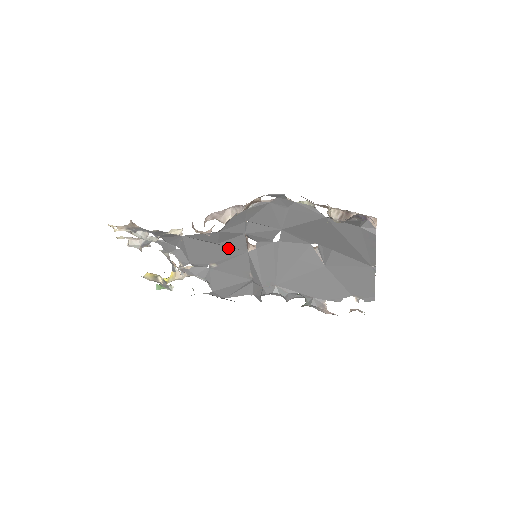
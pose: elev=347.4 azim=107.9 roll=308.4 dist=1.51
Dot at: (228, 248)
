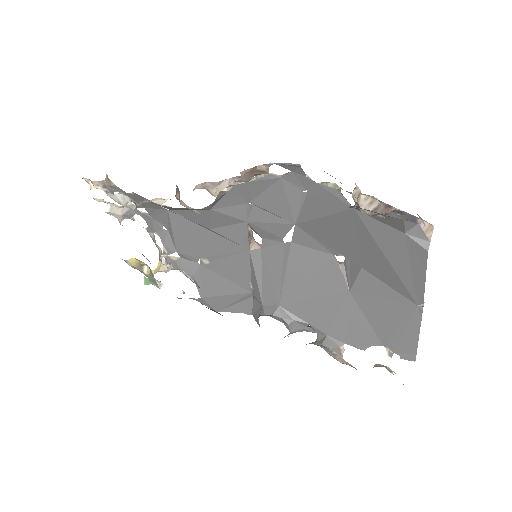
Dot at: (224, 239)
